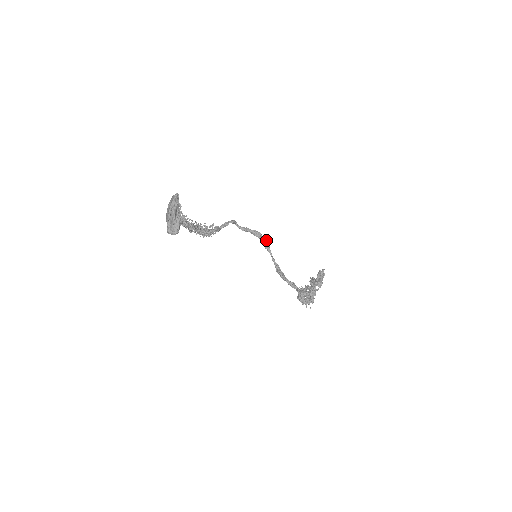
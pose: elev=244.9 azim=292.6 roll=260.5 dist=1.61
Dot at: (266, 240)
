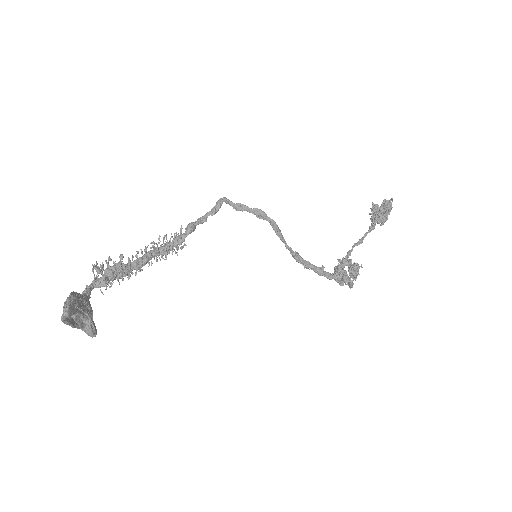
Dot at: (274, 223)
